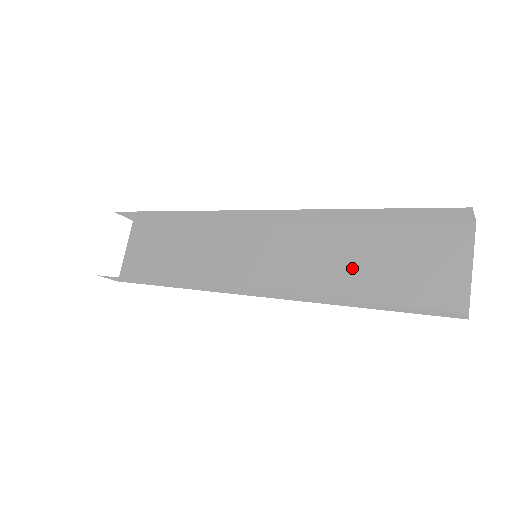
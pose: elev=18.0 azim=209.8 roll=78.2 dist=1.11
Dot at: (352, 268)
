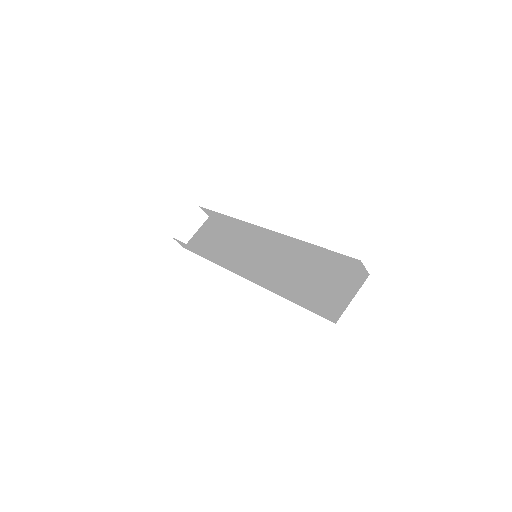
Dot at: (298, 279)
